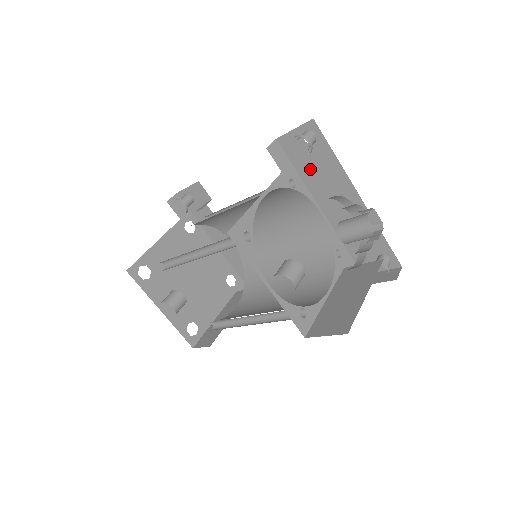
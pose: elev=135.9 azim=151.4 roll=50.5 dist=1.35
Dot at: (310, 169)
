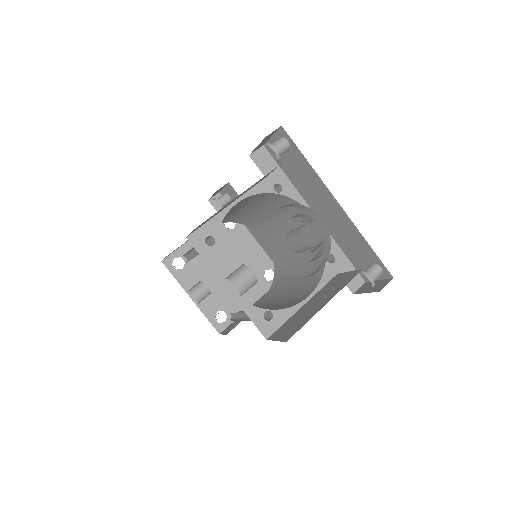
Dot at: (295, 174)
